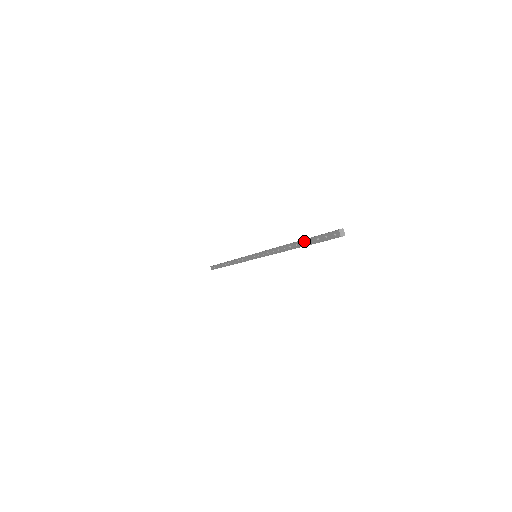
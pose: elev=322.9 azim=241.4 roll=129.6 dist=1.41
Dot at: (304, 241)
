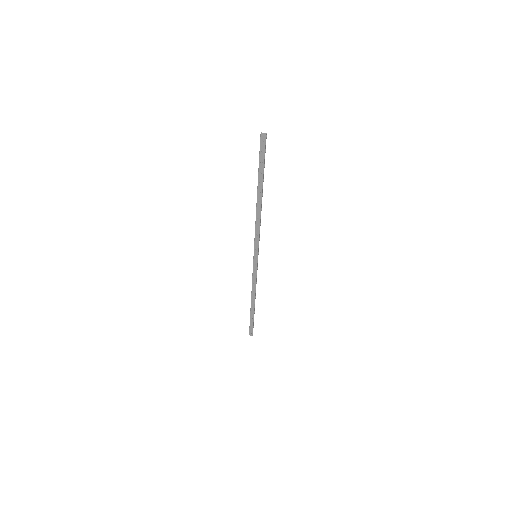
Dot at: (259, 180)
